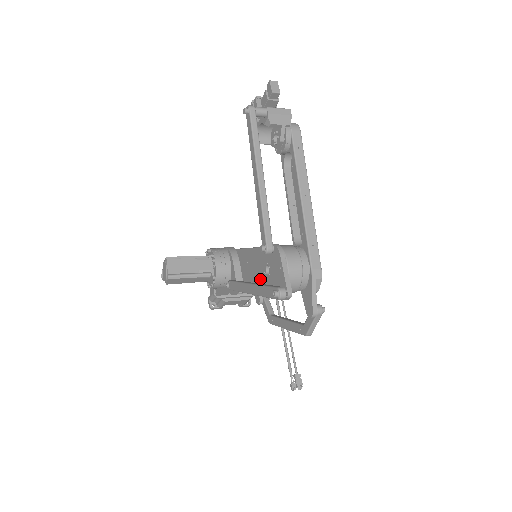
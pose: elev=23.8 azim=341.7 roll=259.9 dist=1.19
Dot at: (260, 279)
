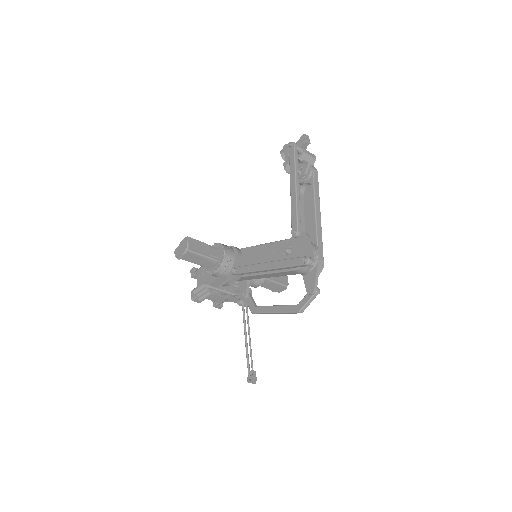
Dot at: occluded
